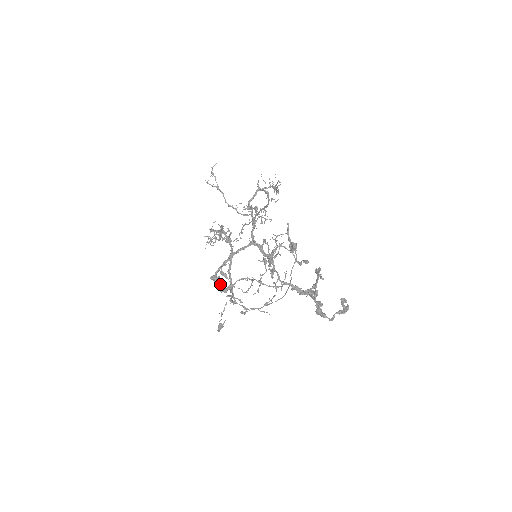
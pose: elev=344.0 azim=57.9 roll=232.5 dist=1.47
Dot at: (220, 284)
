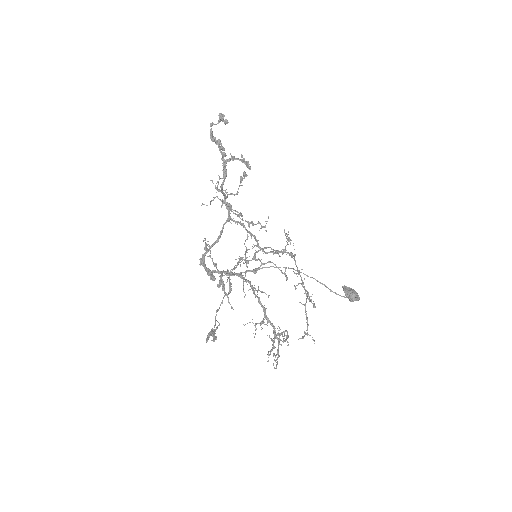
Dot at: occluded
